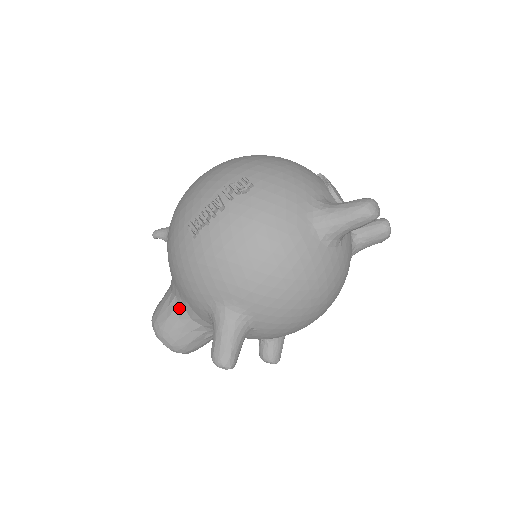
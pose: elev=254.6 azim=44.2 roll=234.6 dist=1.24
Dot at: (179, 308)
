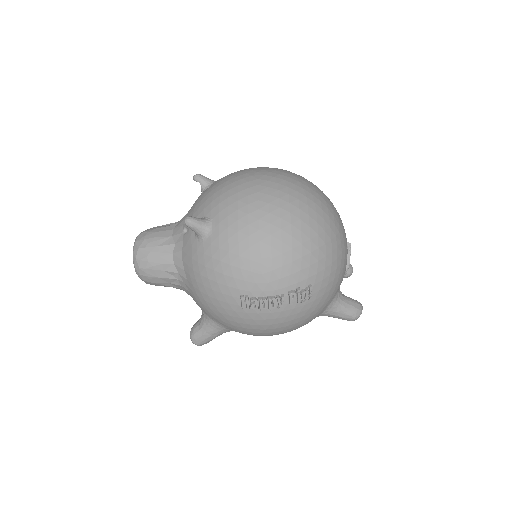
Dot at: (176, 281)
